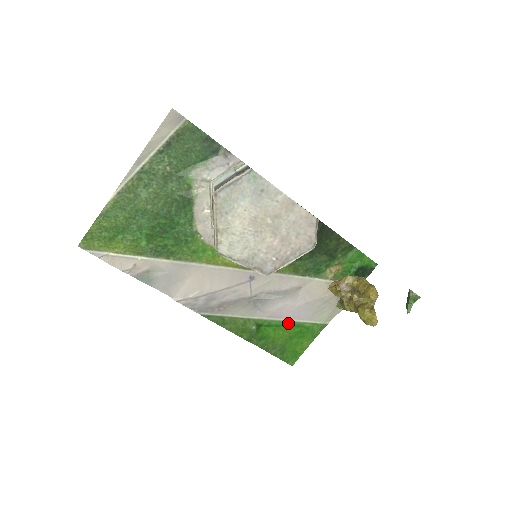
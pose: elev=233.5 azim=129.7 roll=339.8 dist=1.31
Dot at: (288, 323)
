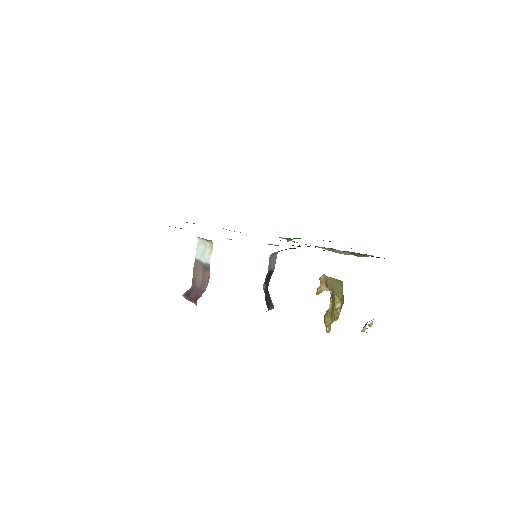
Dot at: occluded
